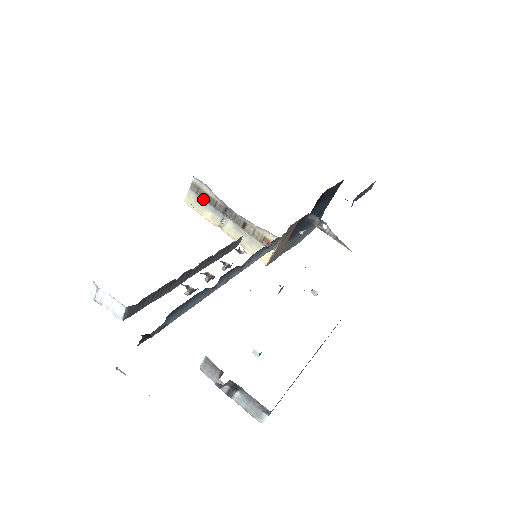
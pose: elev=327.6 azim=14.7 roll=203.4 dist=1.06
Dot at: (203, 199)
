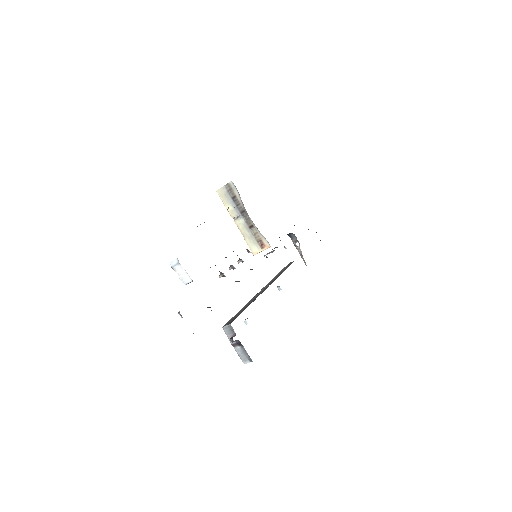
Dot at: (231, 197)
